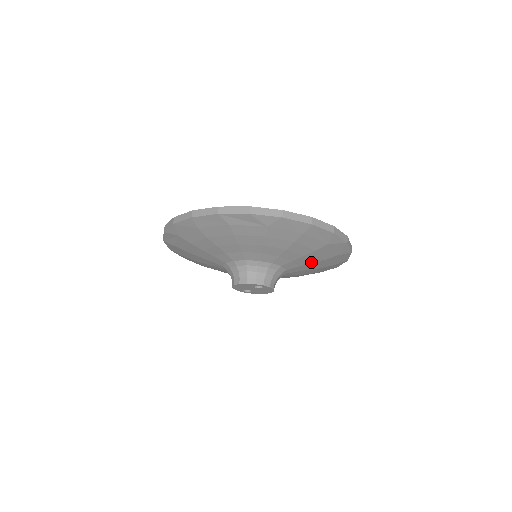
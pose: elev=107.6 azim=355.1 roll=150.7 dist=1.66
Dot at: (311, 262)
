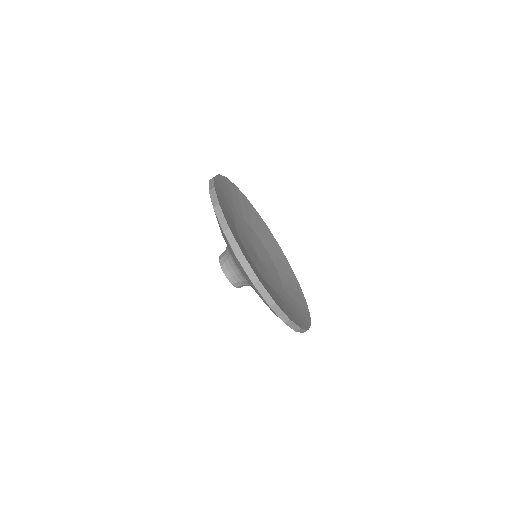
Dot at: occluded
